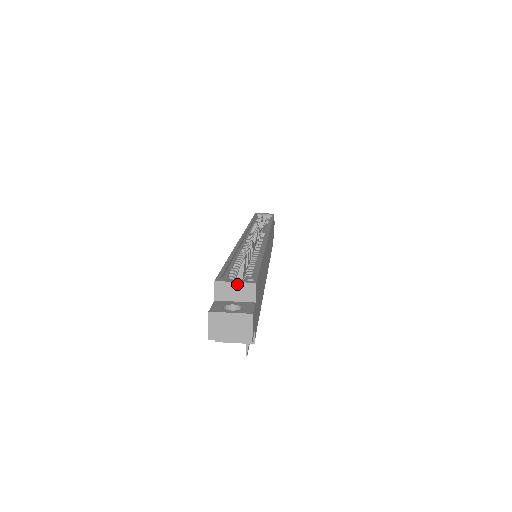
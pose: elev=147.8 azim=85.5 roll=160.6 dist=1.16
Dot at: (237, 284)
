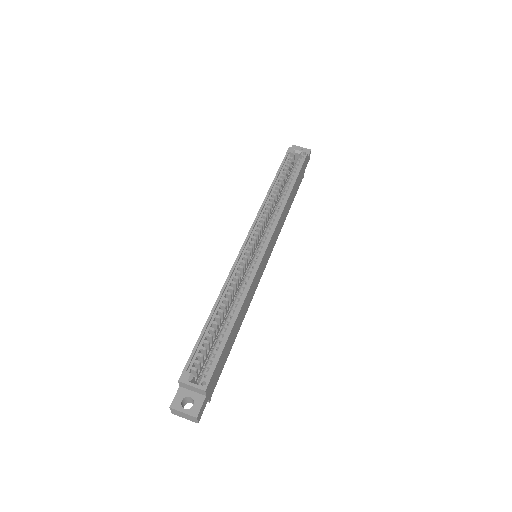
Dot at: (193, 387)
